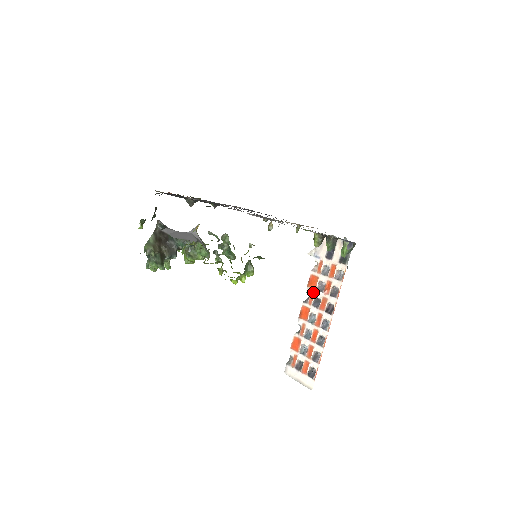
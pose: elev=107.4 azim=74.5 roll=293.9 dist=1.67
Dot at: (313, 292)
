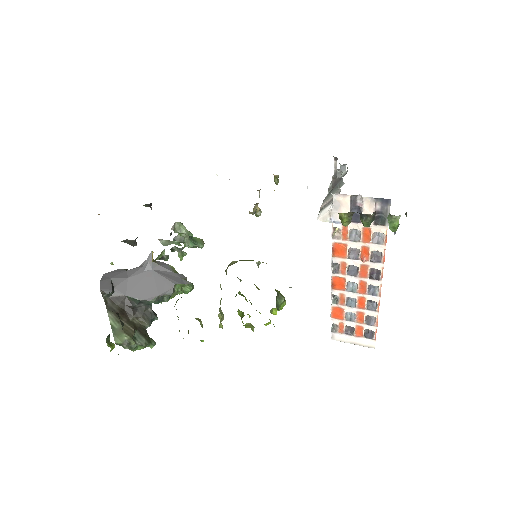
Dot at: (344, 261)
